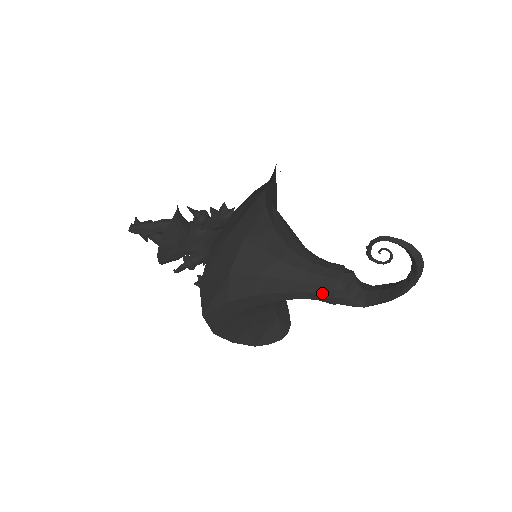
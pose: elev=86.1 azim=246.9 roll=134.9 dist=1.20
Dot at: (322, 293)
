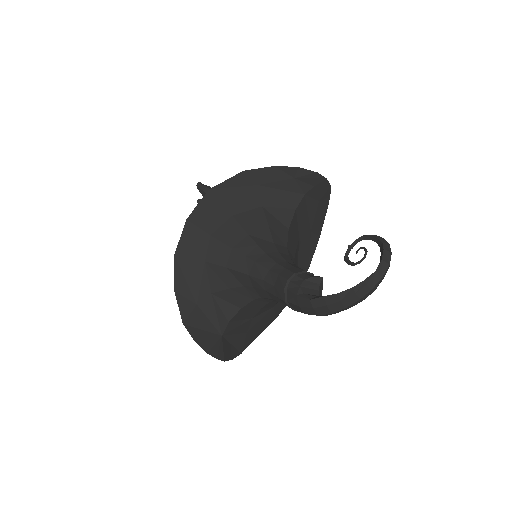
Dot at: (284, 274)
